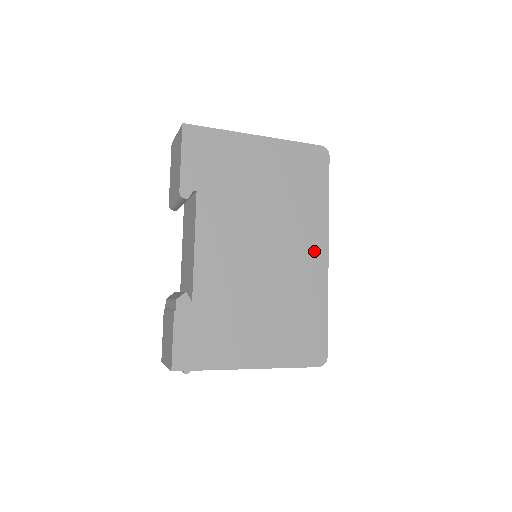
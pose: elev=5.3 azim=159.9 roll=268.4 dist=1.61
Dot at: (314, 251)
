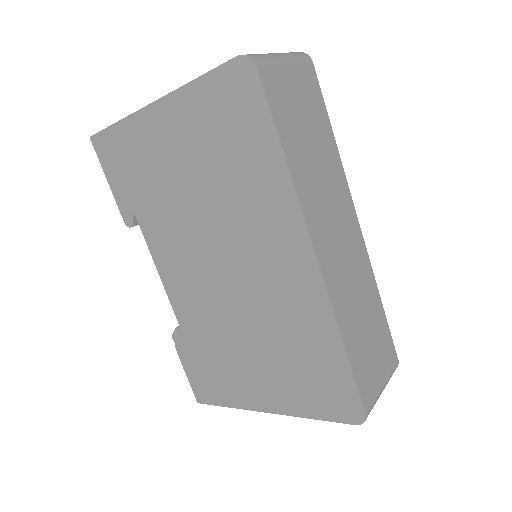
Dot at: (291, 256)
